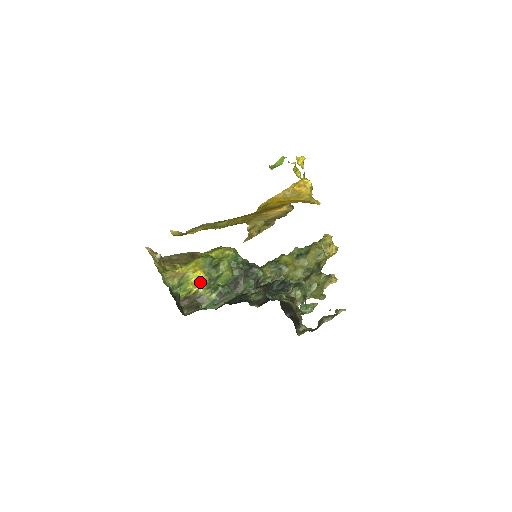
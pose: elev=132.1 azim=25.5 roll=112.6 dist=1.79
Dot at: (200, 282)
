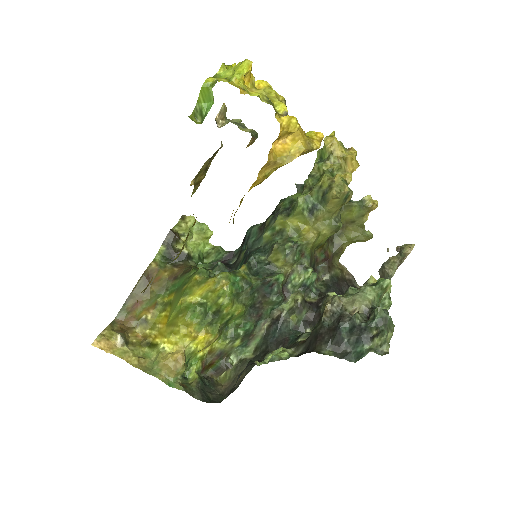
Dot at: (210, 343)
